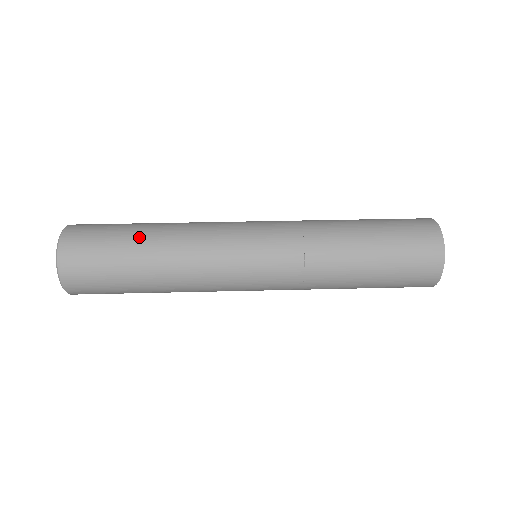
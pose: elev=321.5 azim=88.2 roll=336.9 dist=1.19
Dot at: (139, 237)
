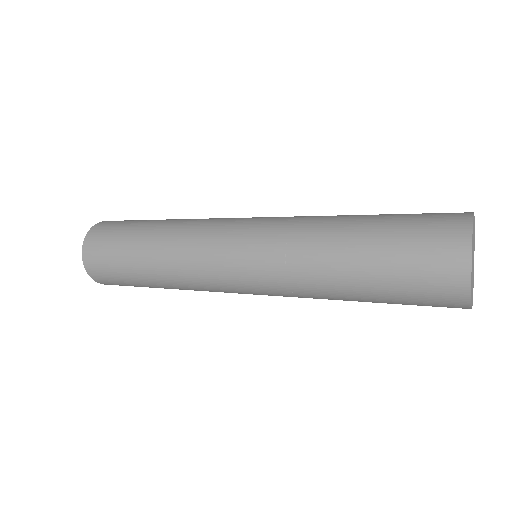
Dot at: (145, 227)
